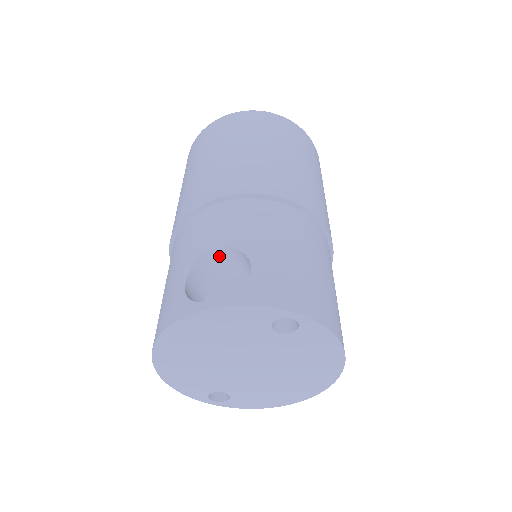
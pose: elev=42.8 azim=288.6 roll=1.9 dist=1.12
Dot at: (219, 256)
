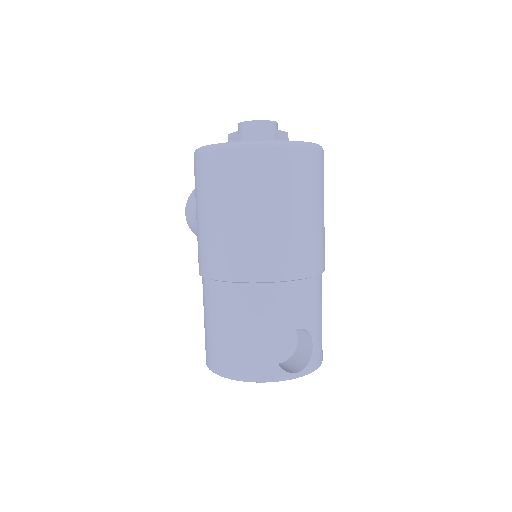
Dot at: occluded
